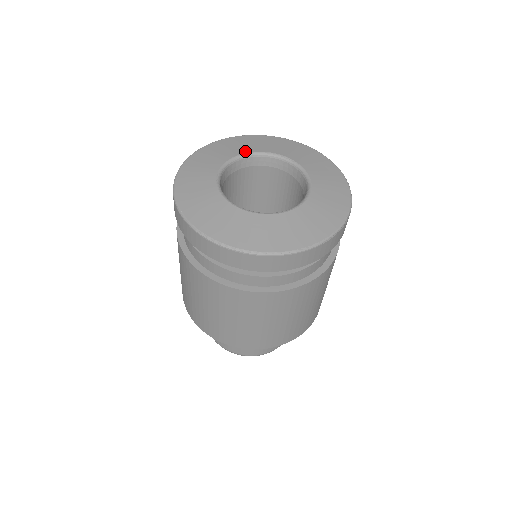
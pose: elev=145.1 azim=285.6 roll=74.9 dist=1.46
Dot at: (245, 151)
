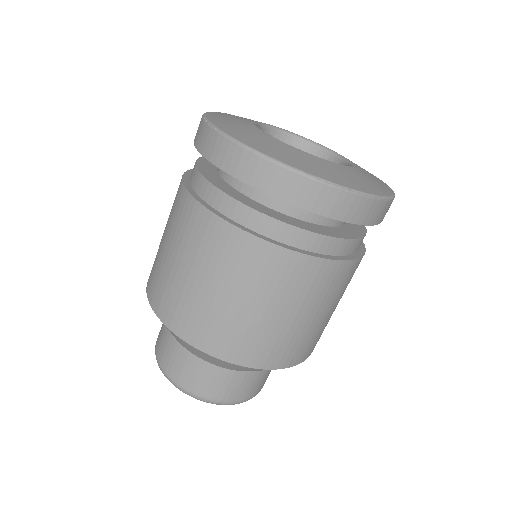
Dot at: occluded
